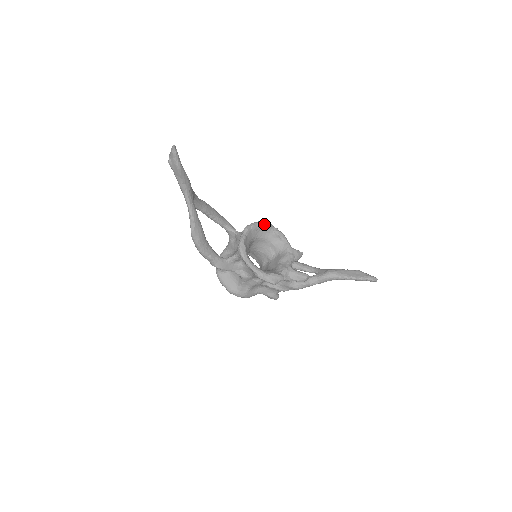
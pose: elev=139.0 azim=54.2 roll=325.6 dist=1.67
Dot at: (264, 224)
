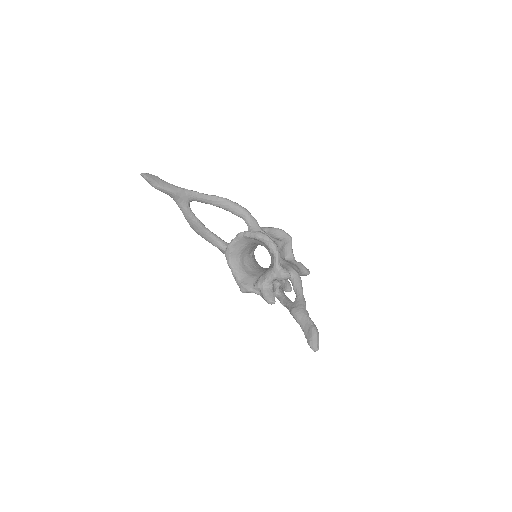
Dot at: (256, 237)
